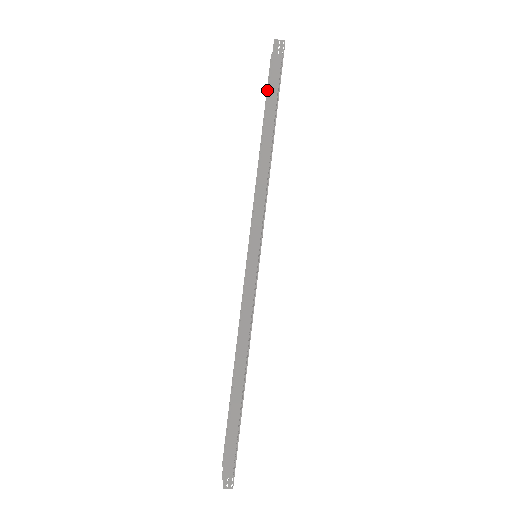
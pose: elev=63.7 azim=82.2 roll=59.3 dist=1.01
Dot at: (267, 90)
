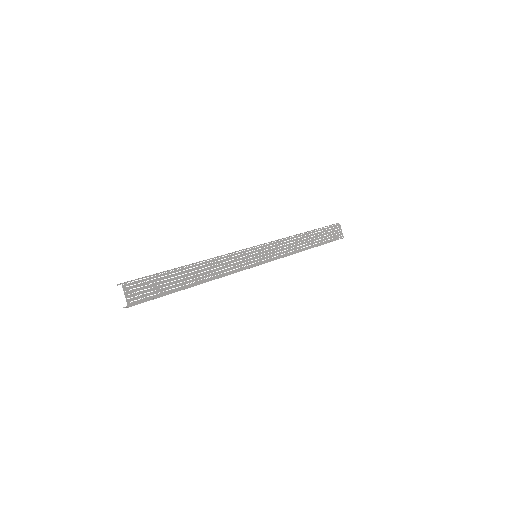
Dot at: occluded
